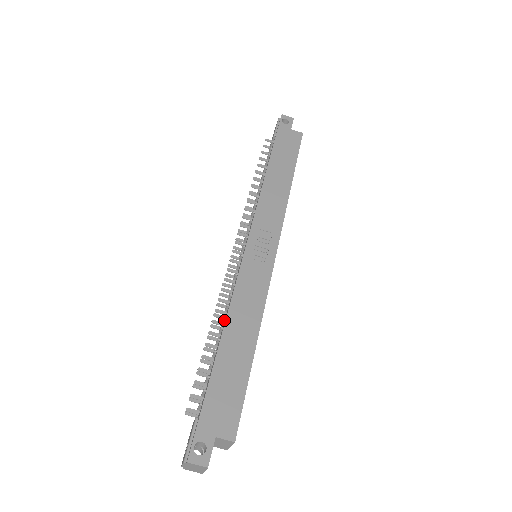
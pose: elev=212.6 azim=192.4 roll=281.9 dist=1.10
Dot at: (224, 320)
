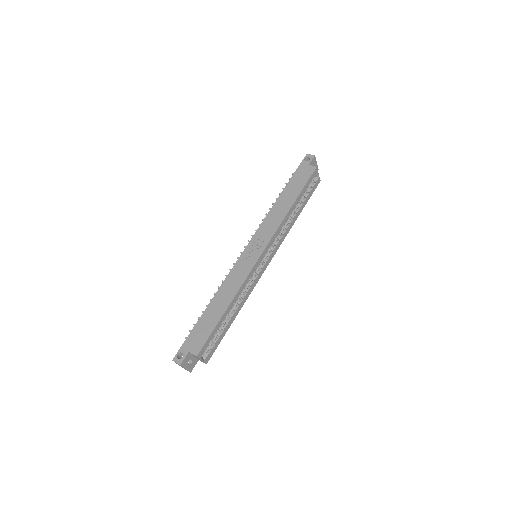
Dot at: occluded
